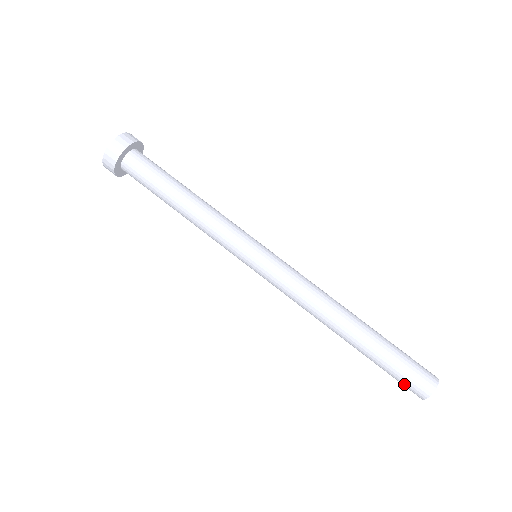
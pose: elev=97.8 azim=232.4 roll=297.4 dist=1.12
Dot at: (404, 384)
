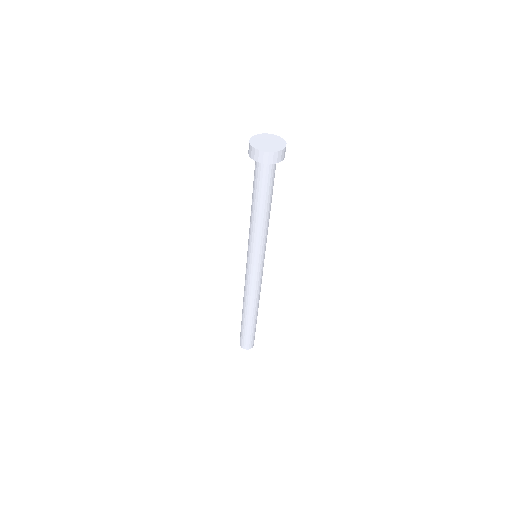
Dot at: (243, 340)
